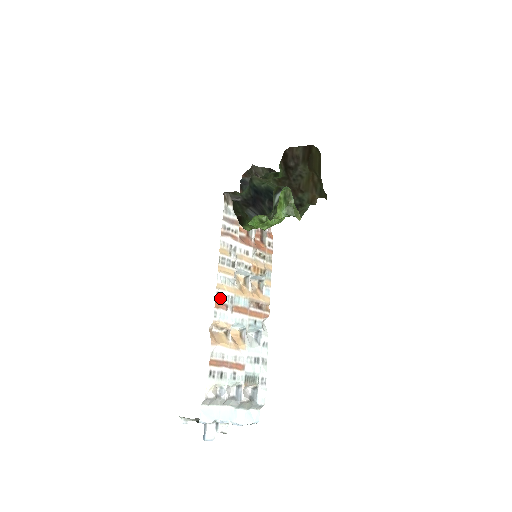
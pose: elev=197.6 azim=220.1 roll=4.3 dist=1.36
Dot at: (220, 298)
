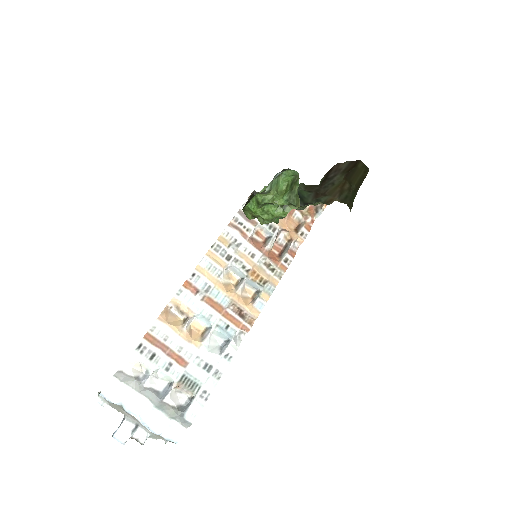
Dot at: (194, 280)
